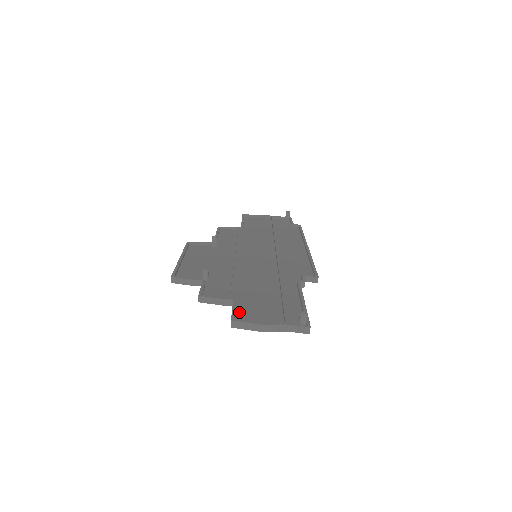
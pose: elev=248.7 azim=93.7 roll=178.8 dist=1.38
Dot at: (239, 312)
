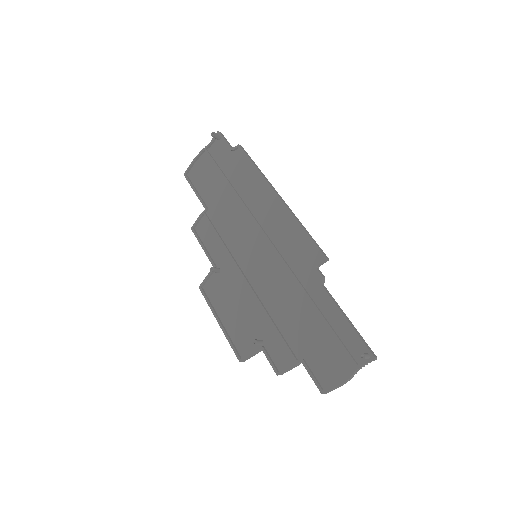
Dot at: (316, 373)
